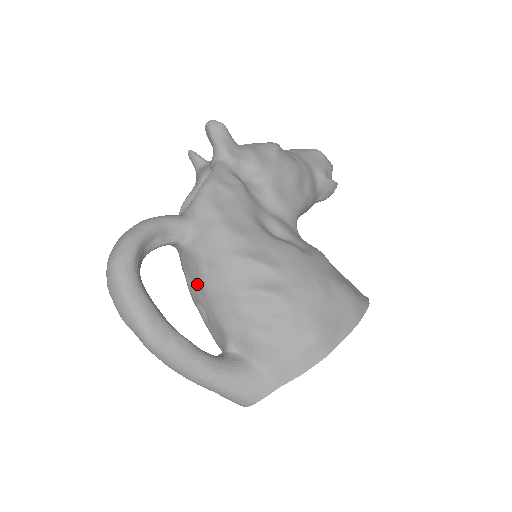
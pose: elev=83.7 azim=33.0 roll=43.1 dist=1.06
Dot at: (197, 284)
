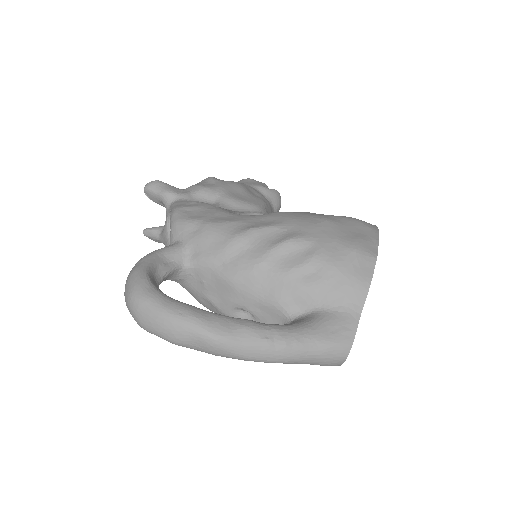
Dot at: (222, 290)
